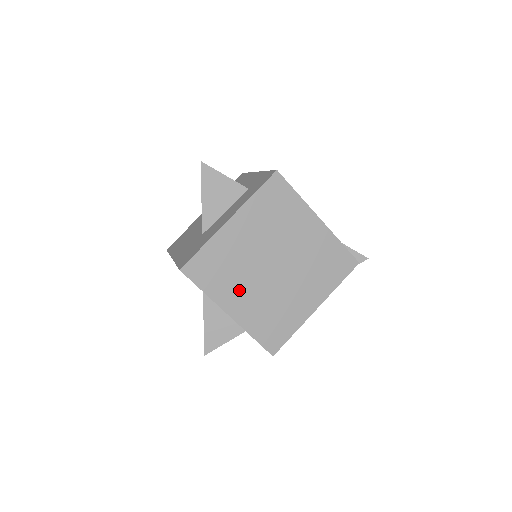
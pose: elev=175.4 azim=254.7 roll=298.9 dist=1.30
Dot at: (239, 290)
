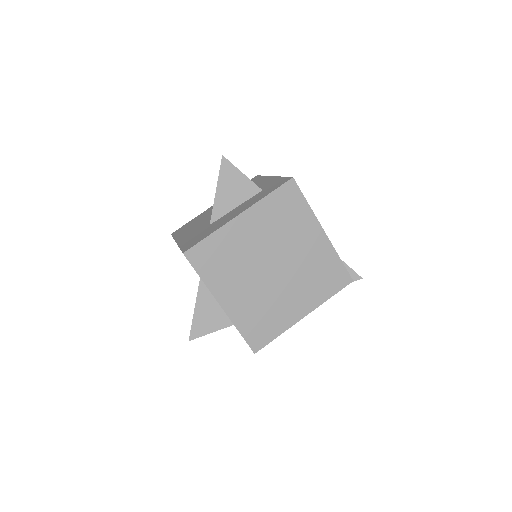
Dot at: (235, 284)
